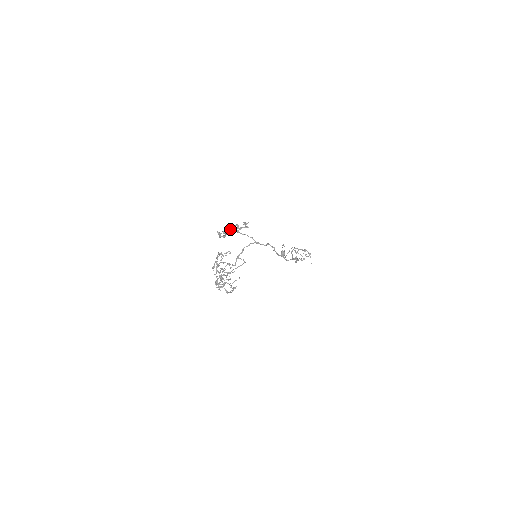
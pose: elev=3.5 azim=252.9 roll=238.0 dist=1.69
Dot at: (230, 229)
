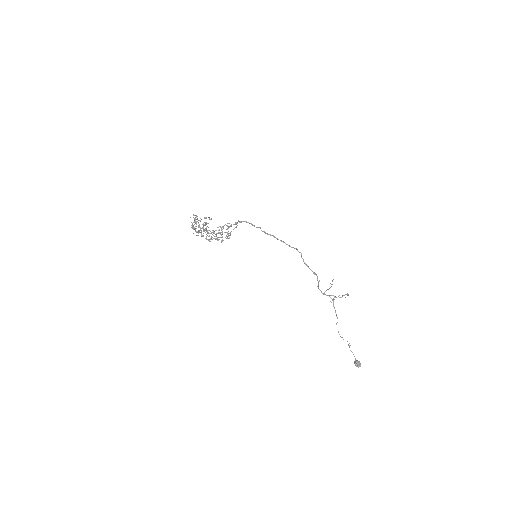
Dot at: occluded
